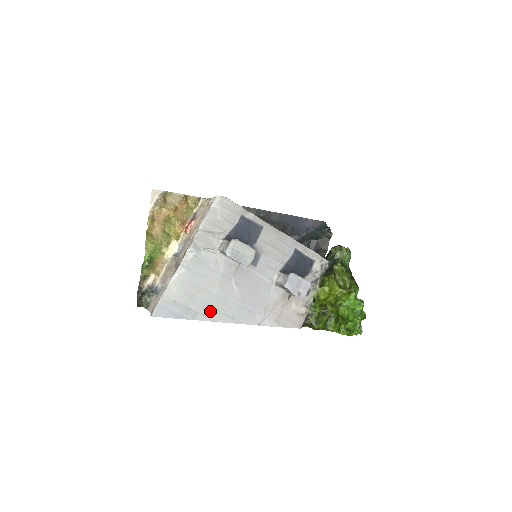
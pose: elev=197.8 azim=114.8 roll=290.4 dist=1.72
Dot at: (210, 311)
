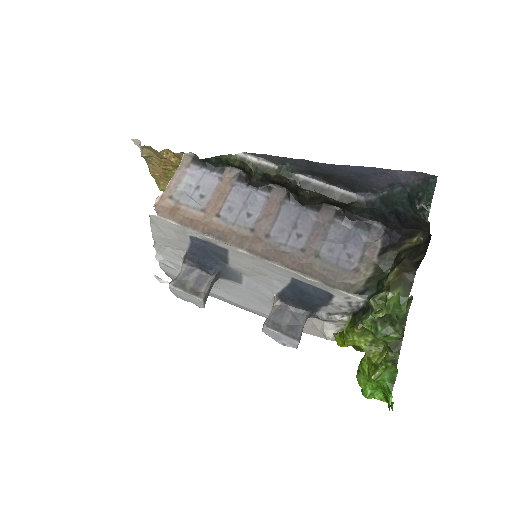
Dot at: (218, 298)
